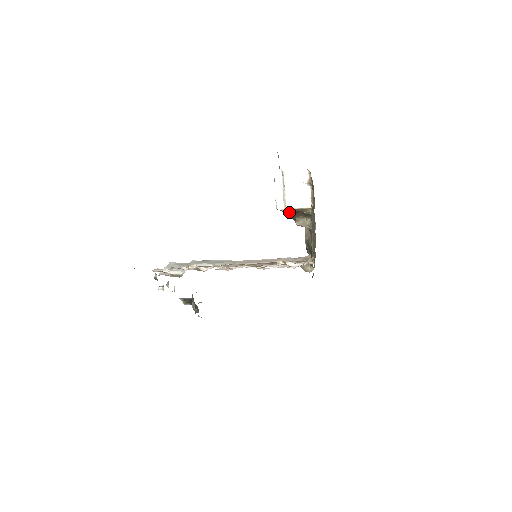
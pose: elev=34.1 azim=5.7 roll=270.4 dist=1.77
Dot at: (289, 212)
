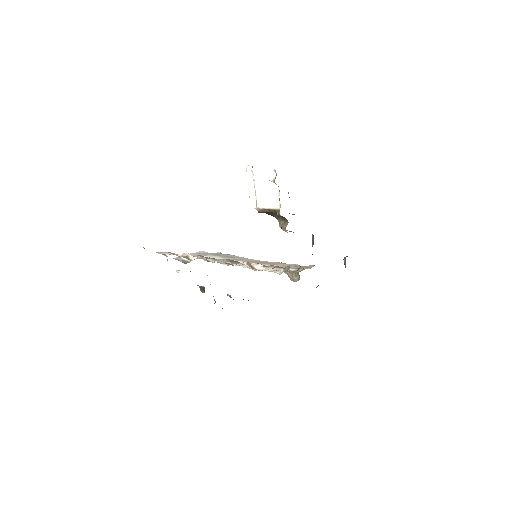
Dot at: (263, 212)
